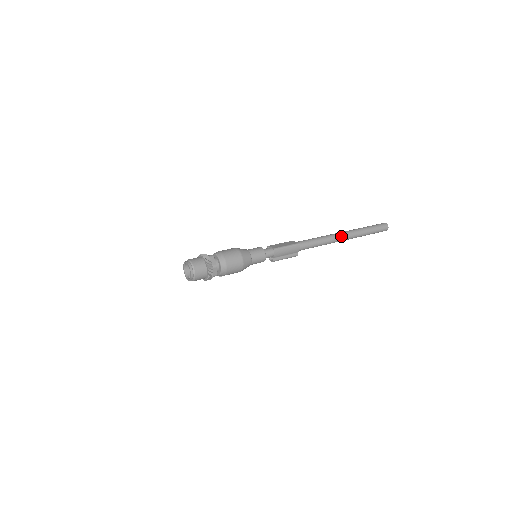
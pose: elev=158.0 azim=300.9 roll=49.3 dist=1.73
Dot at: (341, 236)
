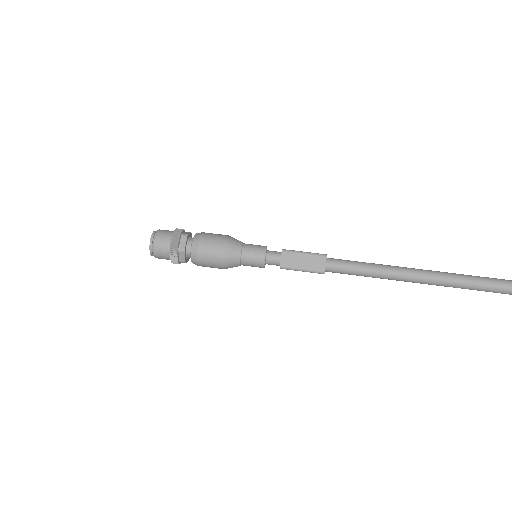
Dot at: (410, 281)
